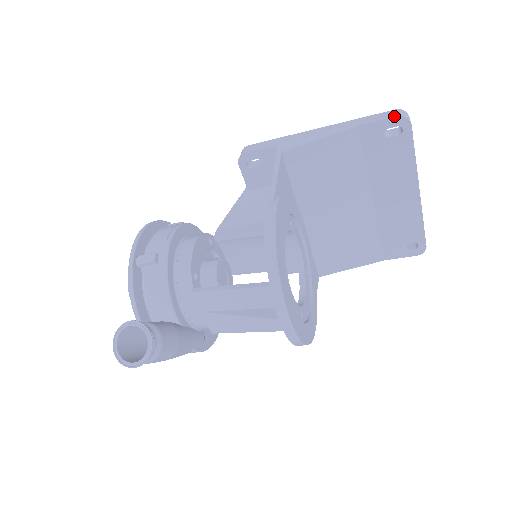
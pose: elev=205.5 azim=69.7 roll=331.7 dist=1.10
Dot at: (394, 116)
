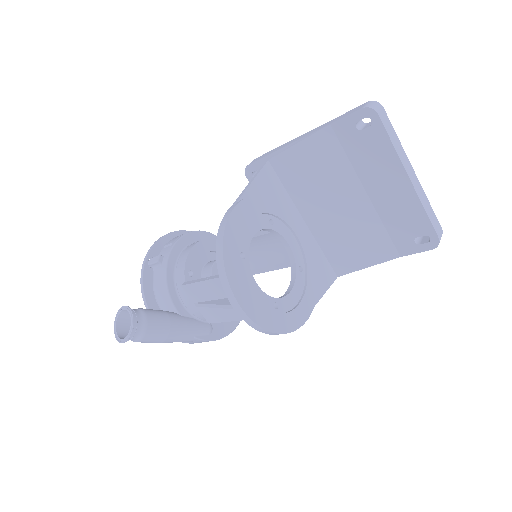
Dot at: (359, 109)
